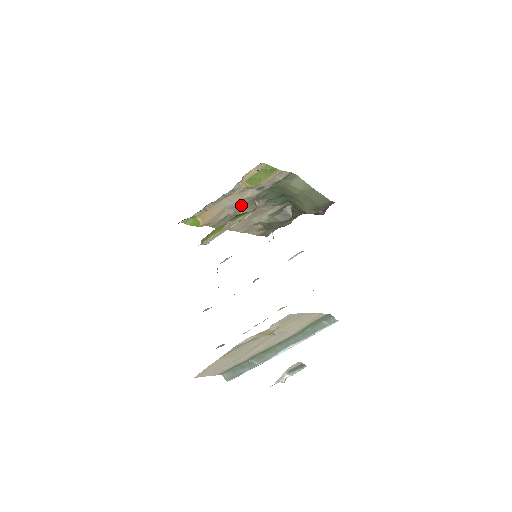
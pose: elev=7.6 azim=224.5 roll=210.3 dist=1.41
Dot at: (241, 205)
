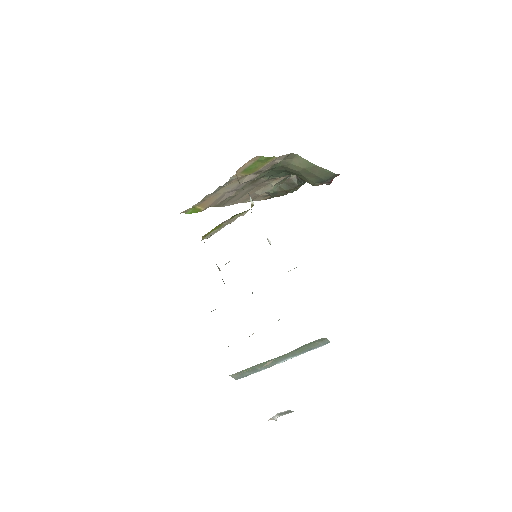
Dot at: (241, 187)
